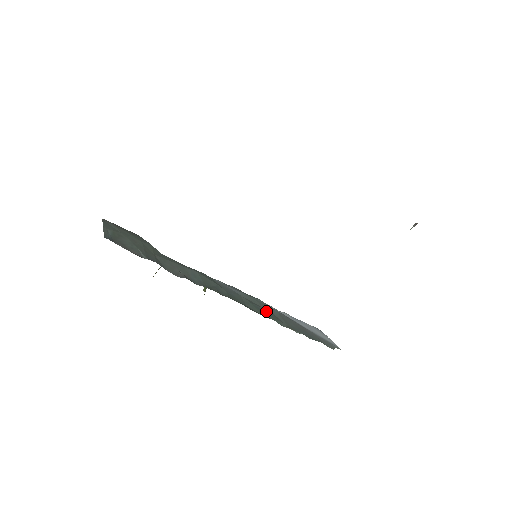
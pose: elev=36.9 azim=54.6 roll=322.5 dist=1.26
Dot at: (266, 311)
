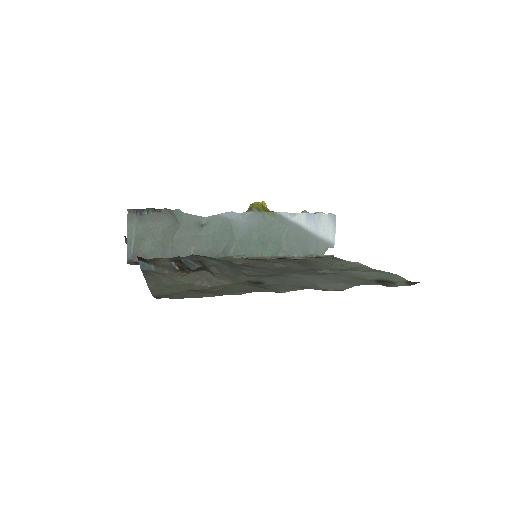
Dot at: (271, 241)
